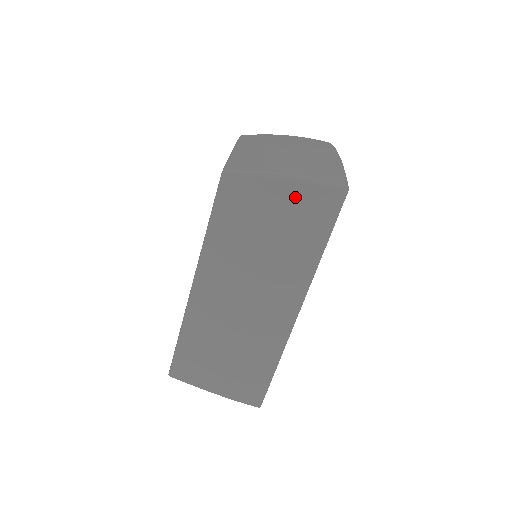
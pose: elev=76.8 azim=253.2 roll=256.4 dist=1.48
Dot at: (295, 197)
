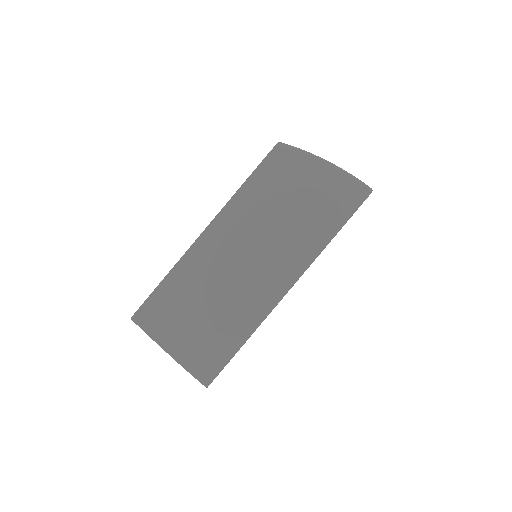
Dot at: (329, 180)
